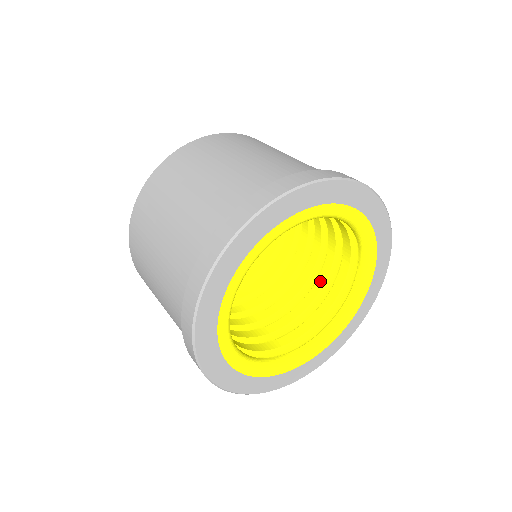
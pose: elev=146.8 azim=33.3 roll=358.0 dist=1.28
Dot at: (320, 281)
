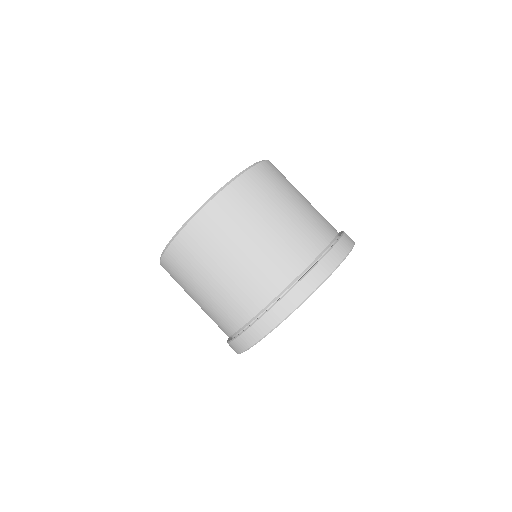
Dot at: occluded
